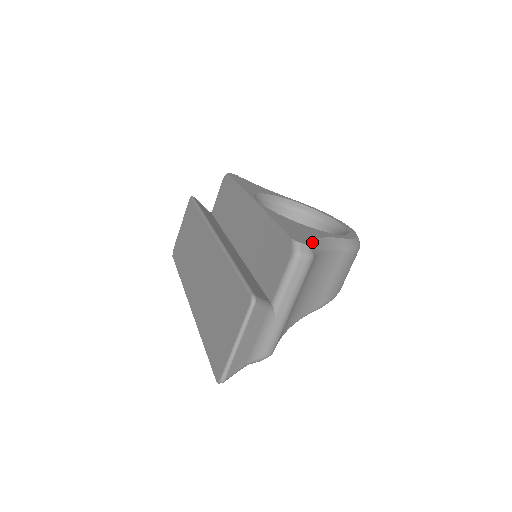
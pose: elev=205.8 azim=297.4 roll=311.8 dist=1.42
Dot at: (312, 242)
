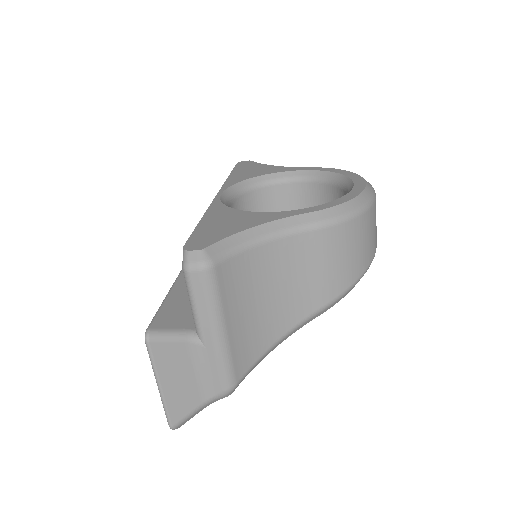
Dot at: (219, 241)
